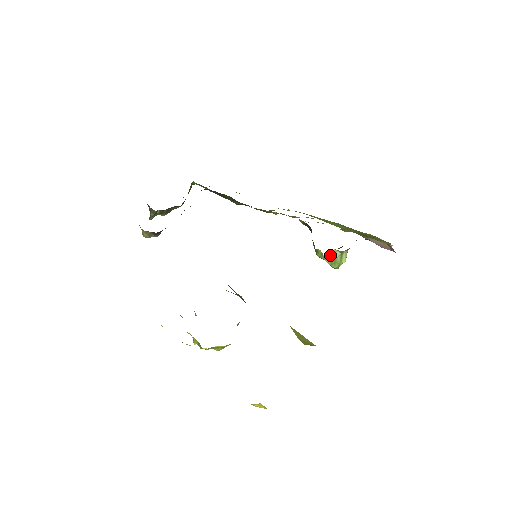
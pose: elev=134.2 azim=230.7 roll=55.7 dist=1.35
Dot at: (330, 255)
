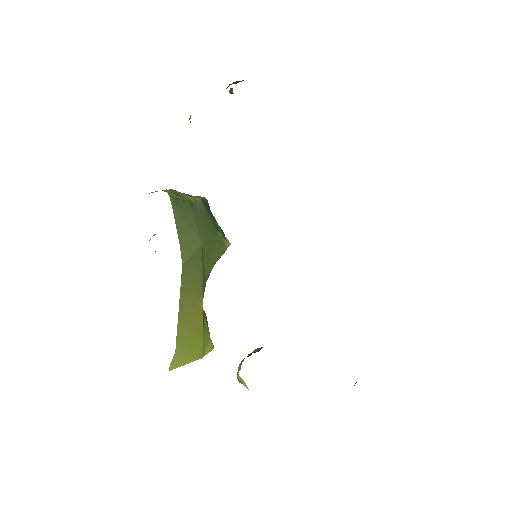
Dot at: (242, 380)
